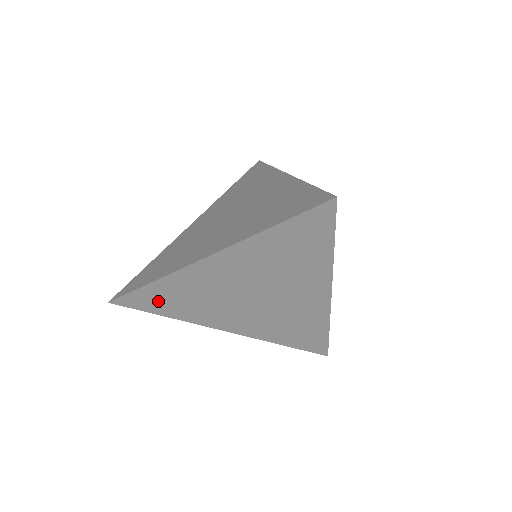
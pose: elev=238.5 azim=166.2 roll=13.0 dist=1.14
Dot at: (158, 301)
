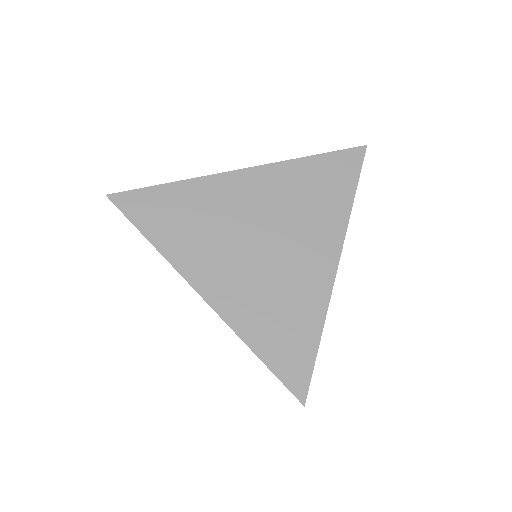
Dot at: occluded
